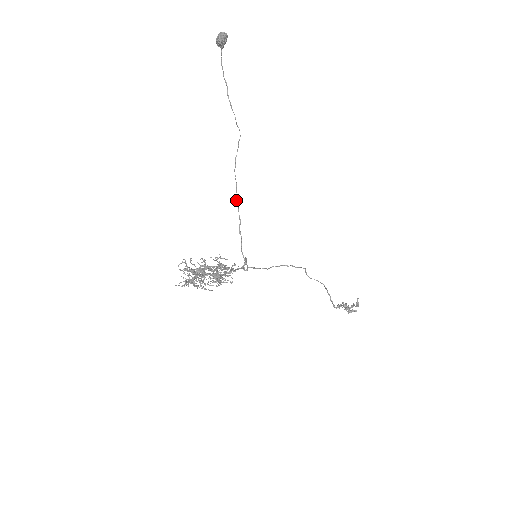
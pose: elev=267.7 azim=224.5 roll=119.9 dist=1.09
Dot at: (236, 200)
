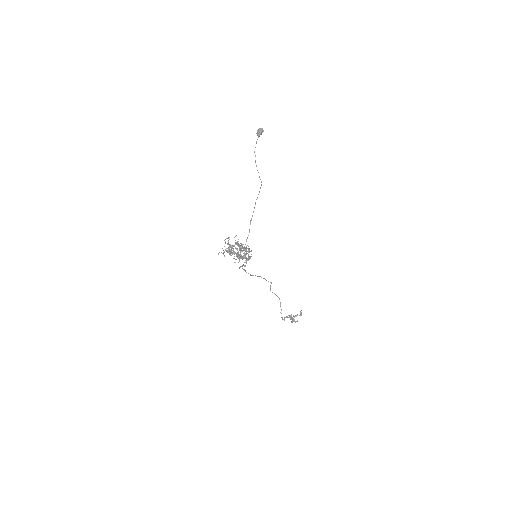
Dot at: (251, 220)
